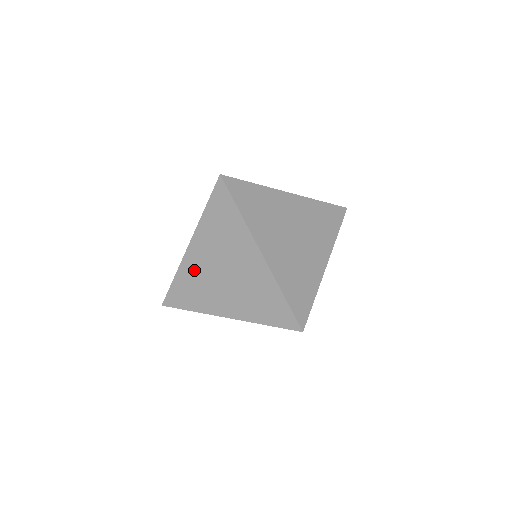
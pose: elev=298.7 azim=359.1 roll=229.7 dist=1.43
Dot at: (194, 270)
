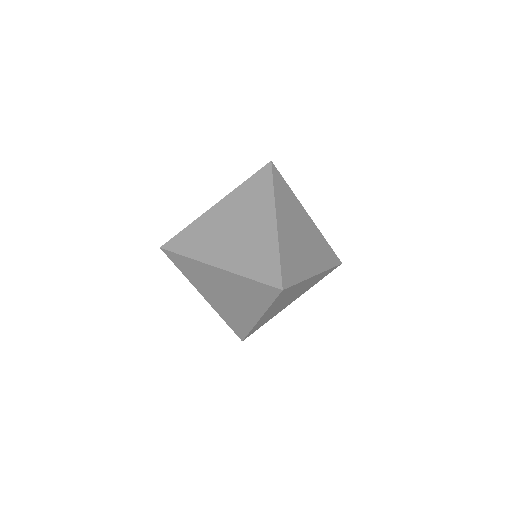
Dot at: (221, 308)
